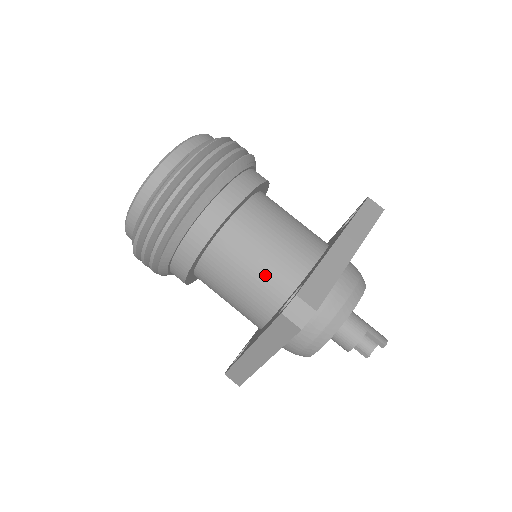
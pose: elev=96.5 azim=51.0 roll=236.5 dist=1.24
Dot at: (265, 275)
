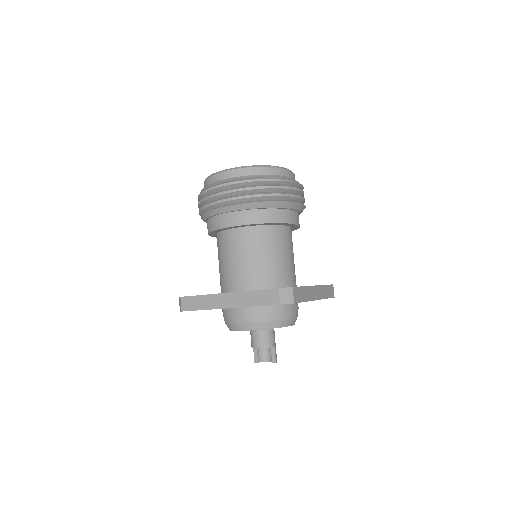
Dot at: (267, 267)
